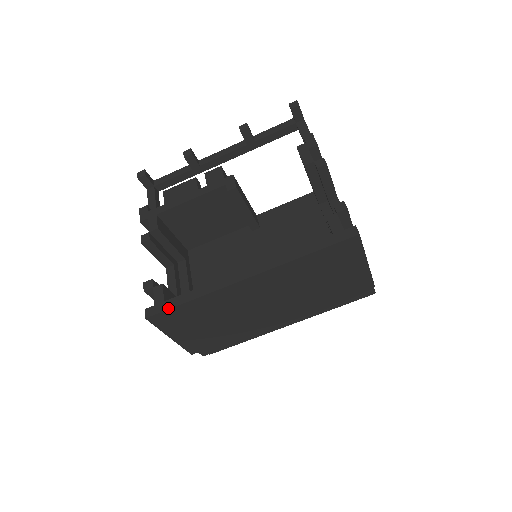
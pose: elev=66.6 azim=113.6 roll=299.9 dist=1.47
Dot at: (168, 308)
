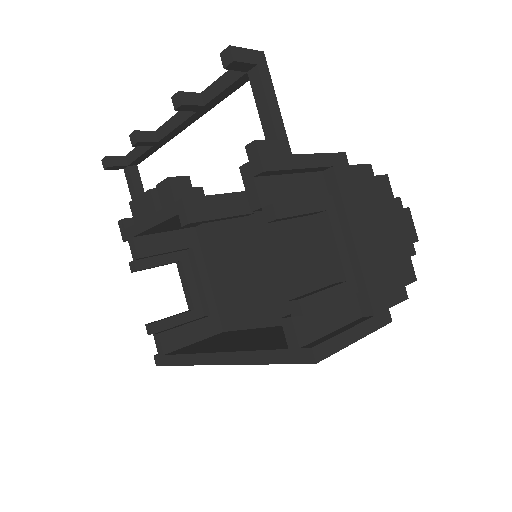
Dot at: (168, 365)
